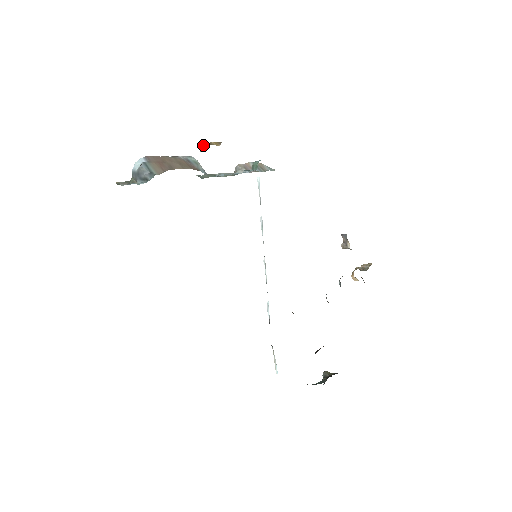
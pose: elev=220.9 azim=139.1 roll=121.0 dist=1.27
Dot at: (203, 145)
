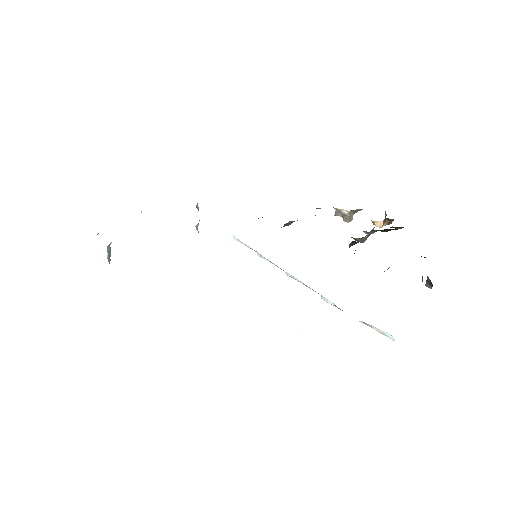
Dot at: occluded
